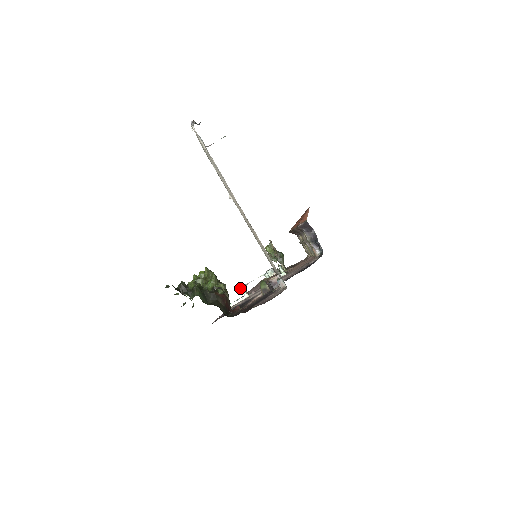
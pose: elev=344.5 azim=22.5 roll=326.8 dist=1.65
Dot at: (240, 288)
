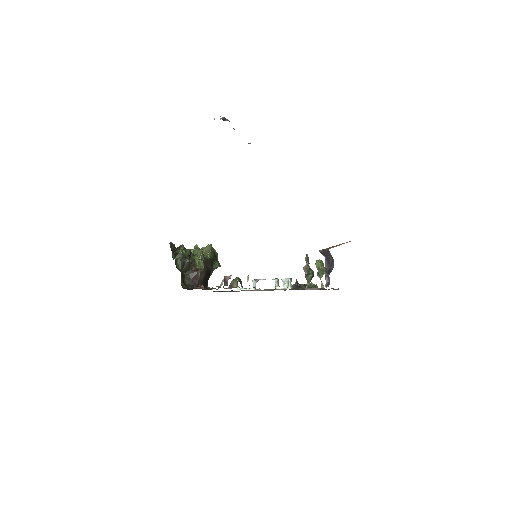
Dot at: (252, 280)
